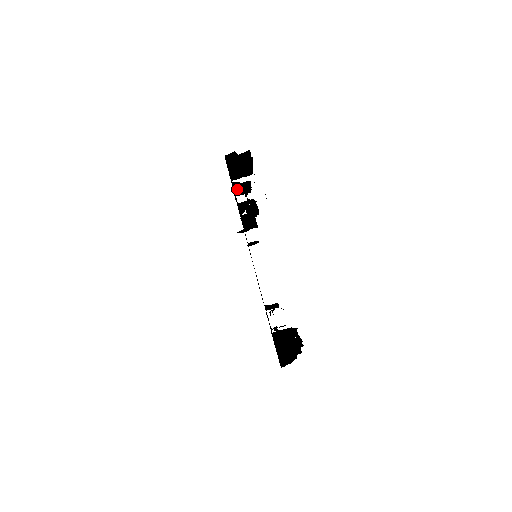
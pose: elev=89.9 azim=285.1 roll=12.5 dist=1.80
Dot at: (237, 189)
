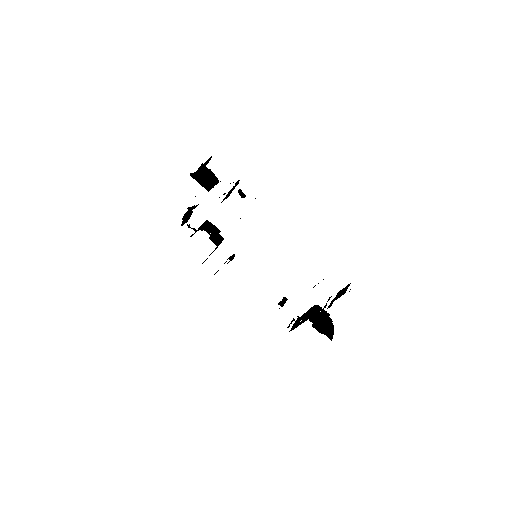
Dot at: (183, 220)
